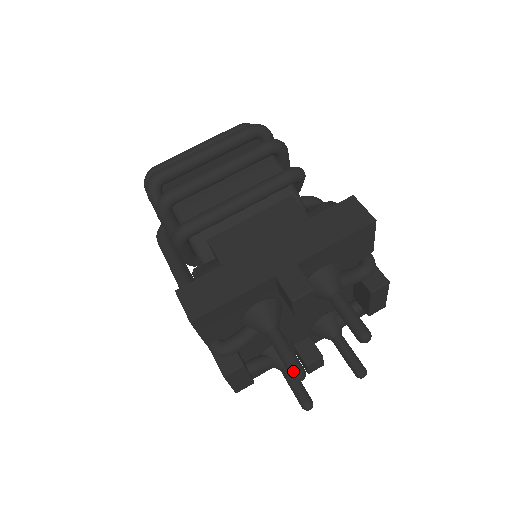
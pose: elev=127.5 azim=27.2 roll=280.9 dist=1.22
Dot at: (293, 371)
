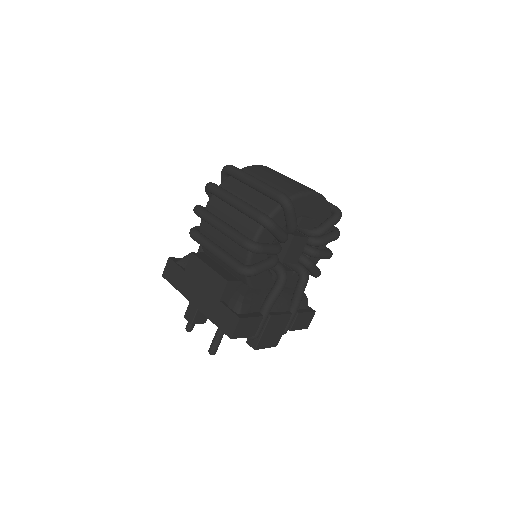
Dot at: (186, 326)
